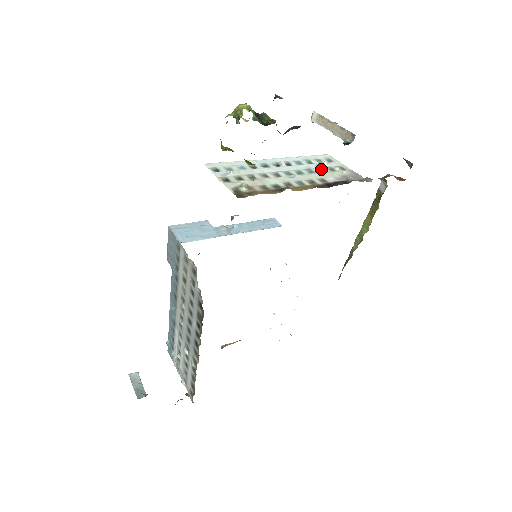
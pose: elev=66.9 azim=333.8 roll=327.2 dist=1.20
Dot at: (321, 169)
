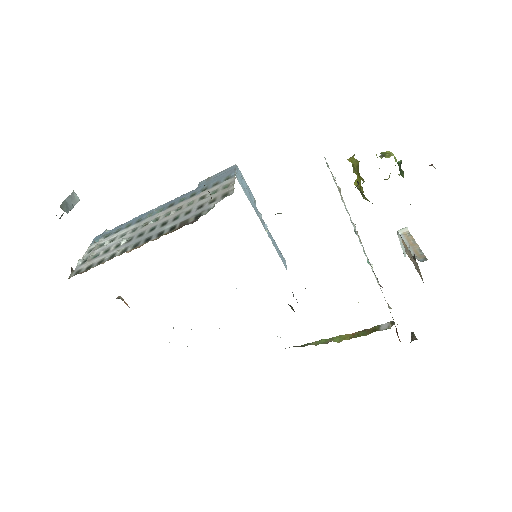
Dot at: occluded
